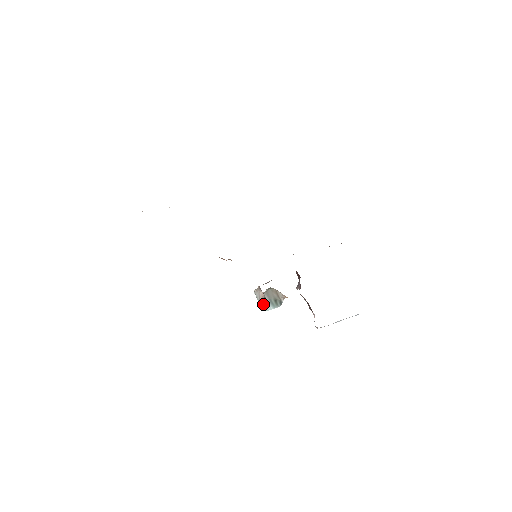
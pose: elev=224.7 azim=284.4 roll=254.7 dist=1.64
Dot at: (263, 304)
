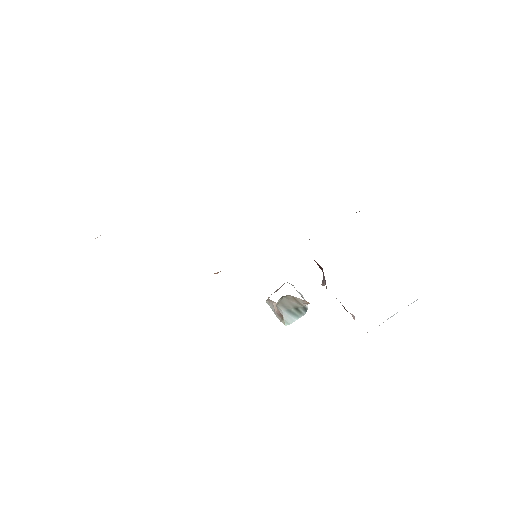
Dot at: (281, 318)
